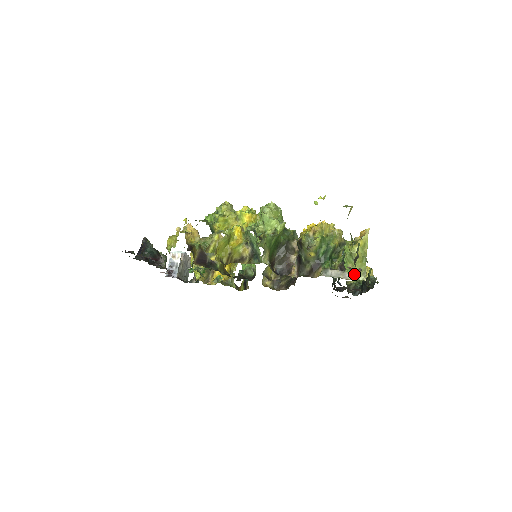
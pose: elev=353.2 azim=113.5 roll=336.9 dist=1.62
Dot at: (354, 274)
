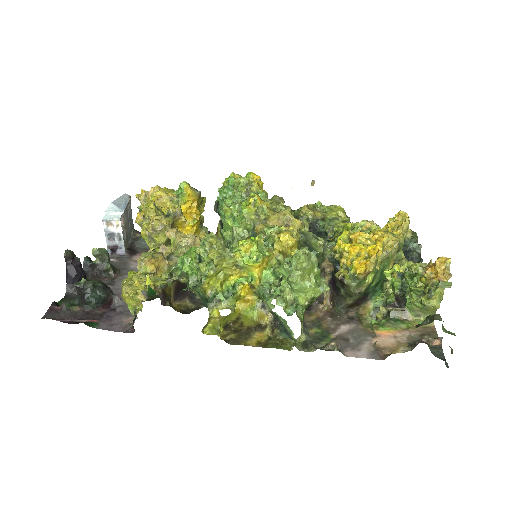
Dot at: (419, 314)
